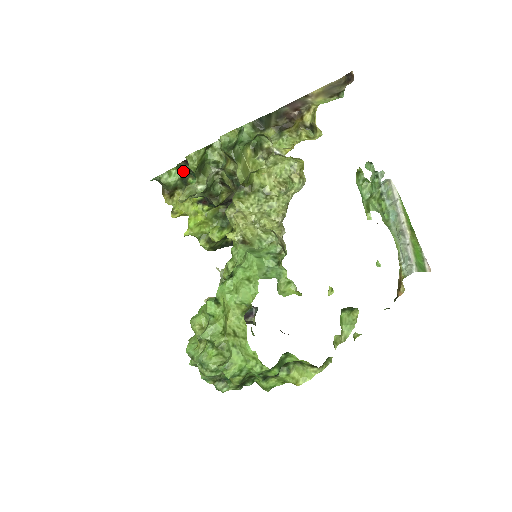
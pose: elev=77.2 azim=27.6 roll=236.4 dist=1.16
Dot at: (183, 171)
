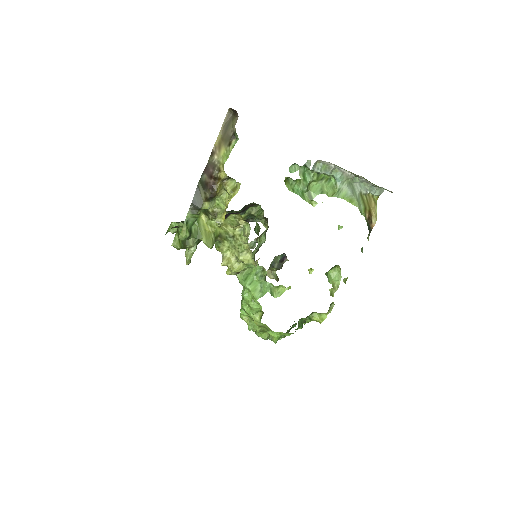
Dot at: (178, 222)
